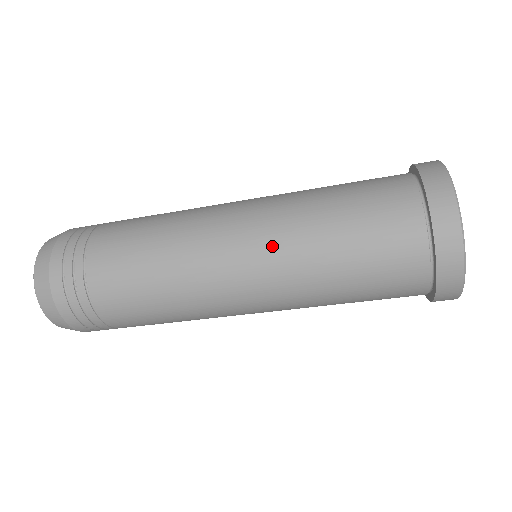
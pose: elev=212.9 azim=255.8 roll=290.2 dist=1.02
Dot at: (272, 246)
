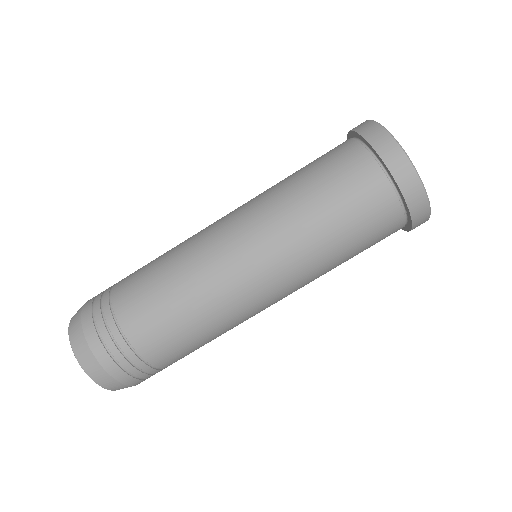
Dot at: (263, 224)
